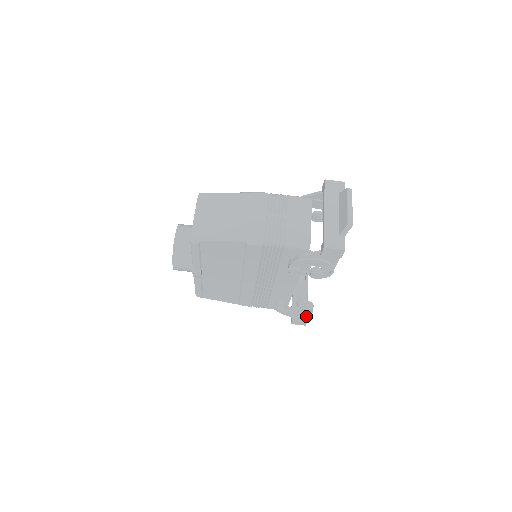
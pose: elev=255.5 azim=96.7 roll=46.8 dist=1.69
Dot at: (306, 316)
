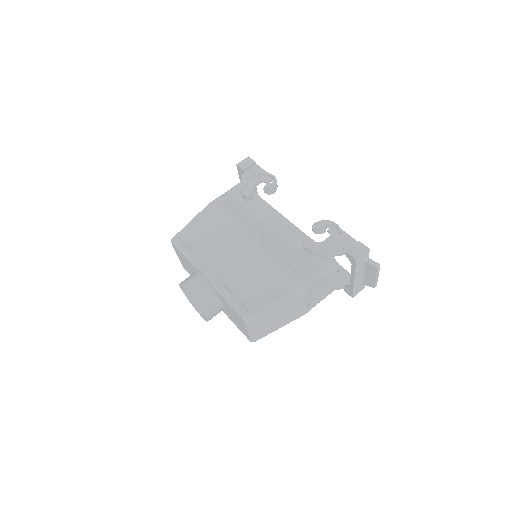
Dot at: (349, 239)
